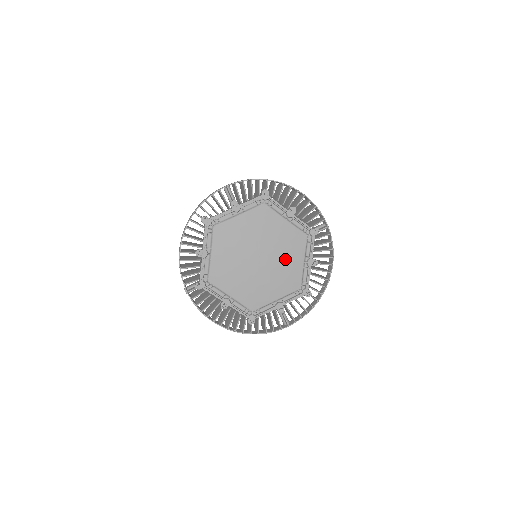
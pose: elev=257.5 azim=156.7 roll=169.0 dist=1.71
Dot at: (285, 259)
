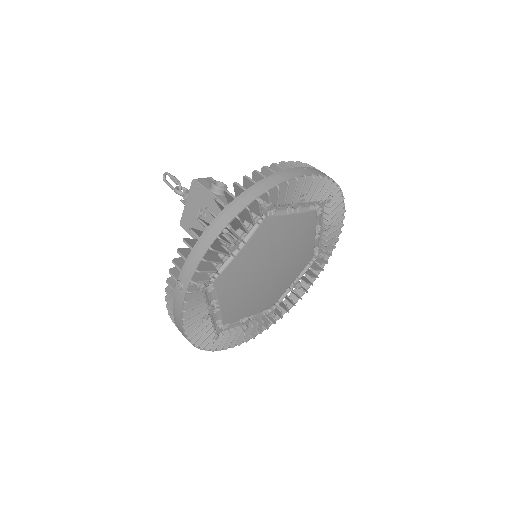
Dot at: (286, 276)
